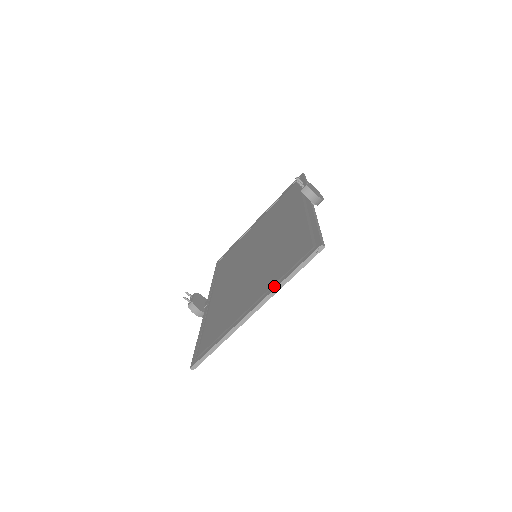
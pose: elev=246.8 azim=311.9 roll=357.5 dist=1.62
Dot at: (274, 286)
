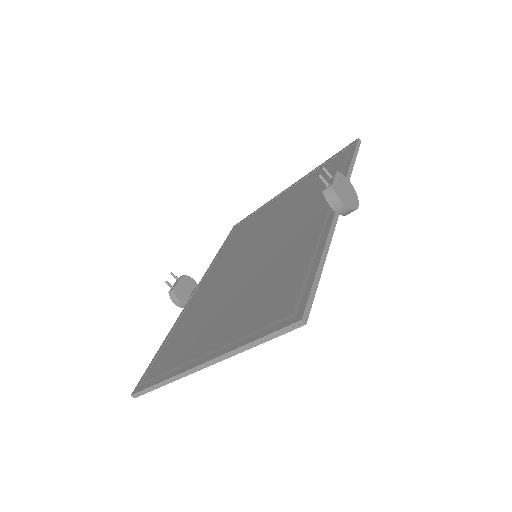
Dot at: (232, 345)
